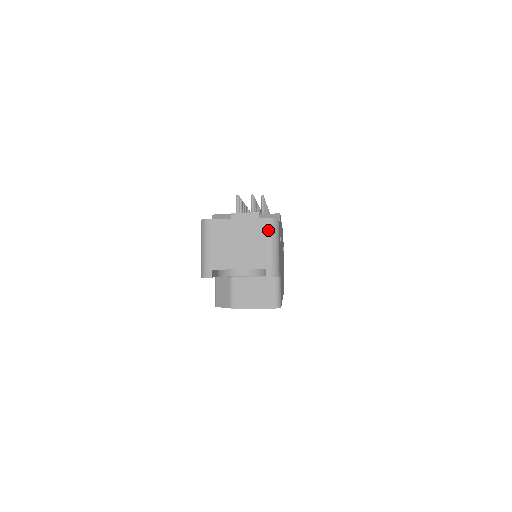
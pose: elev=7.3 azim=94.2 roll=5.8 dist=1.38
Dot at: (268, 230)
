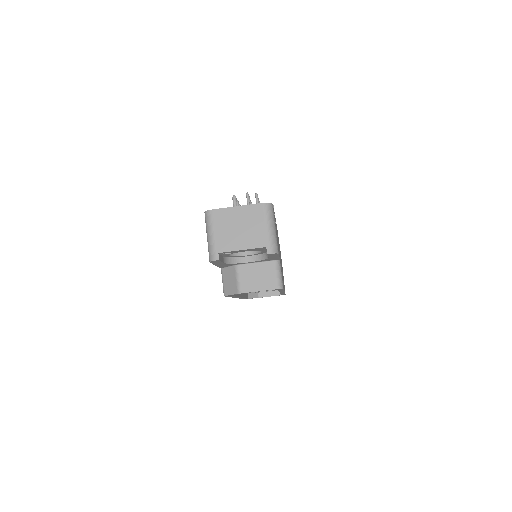
Dot at: (264, 213)
